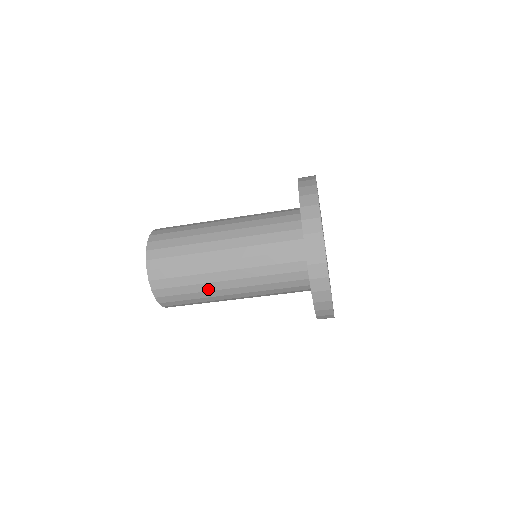
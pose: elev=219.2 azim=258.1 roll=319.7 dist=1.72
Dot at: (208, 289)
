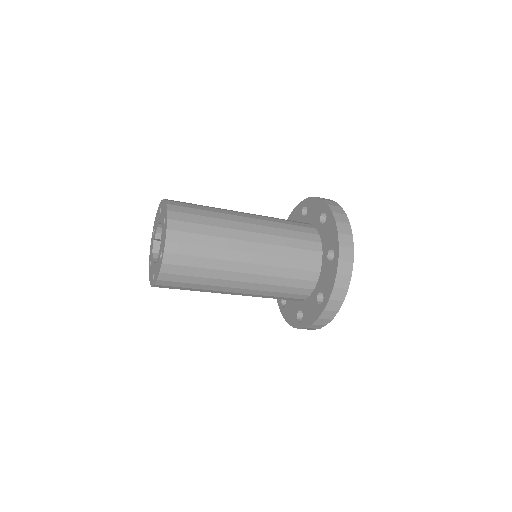
Dot at: occluded
